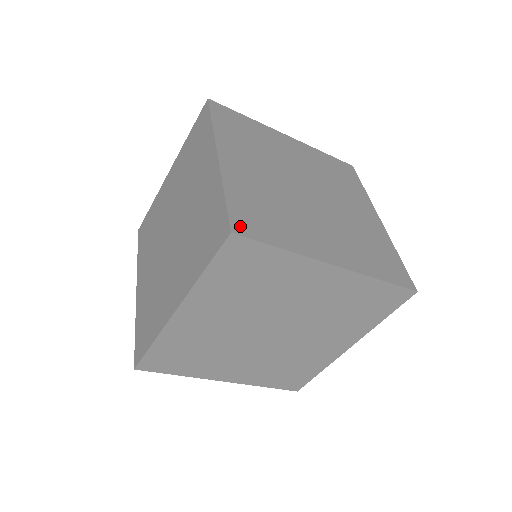
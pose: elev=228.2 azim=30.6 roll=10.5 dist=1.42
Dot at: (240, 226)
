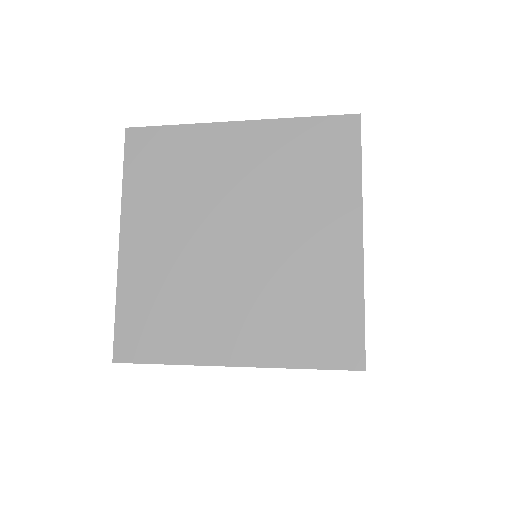
Dot at: occluded
